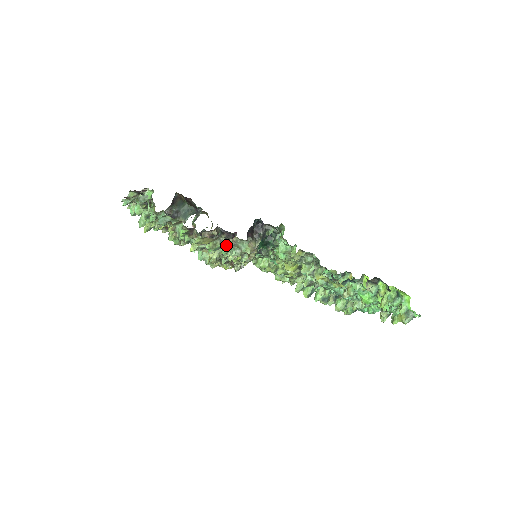
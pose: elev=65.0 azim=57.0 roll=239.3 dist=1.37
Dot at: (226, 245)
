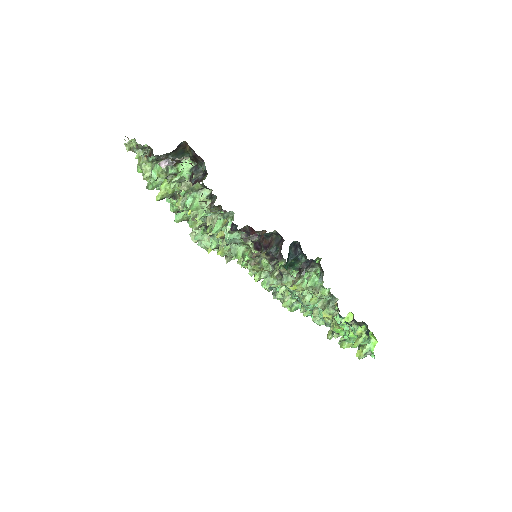
Dot at: (263, 265)
